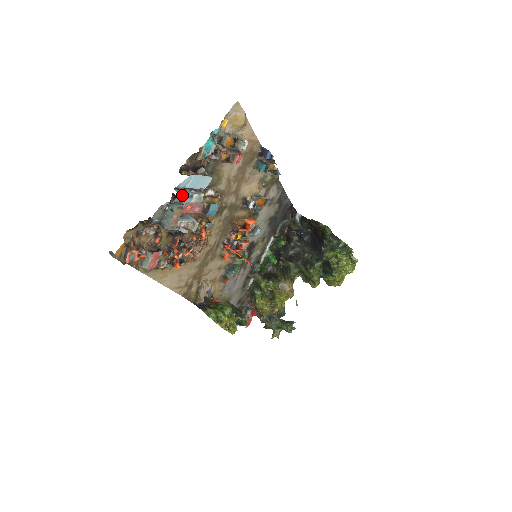
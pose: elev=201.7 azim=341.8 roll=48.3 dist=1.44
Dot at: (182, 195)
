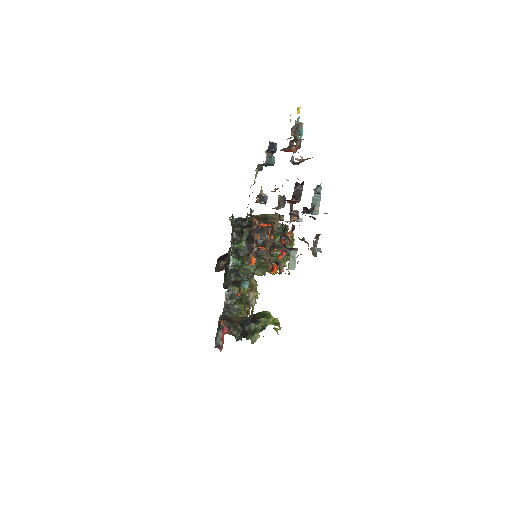
Dot at: occluded
